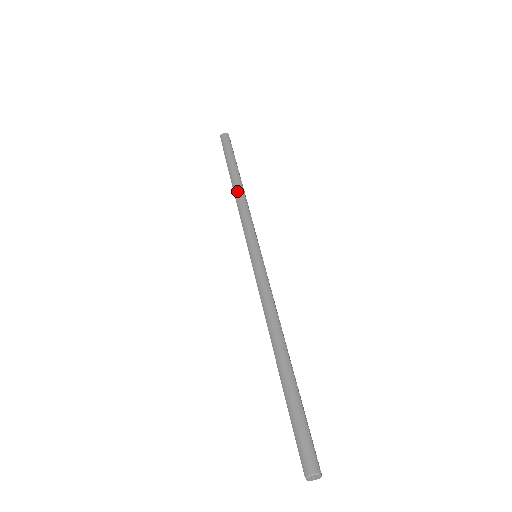
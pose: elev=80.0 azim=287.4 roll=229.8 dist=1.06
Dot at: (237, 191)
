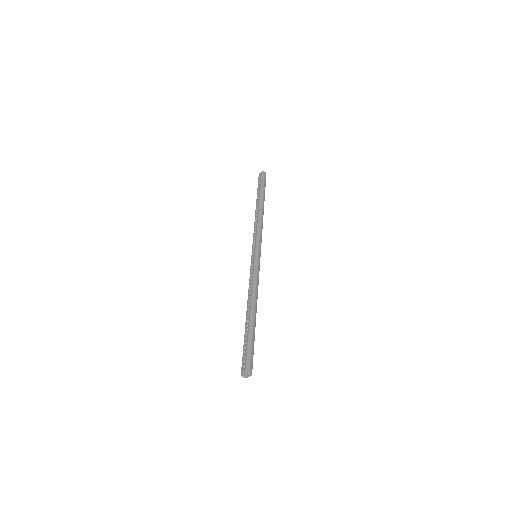
Dot at: (261, 213)
